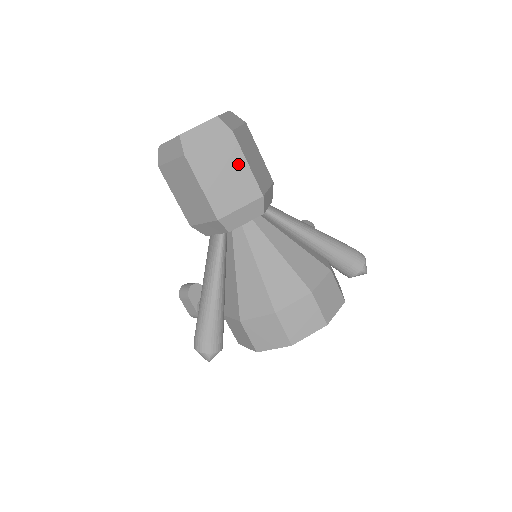
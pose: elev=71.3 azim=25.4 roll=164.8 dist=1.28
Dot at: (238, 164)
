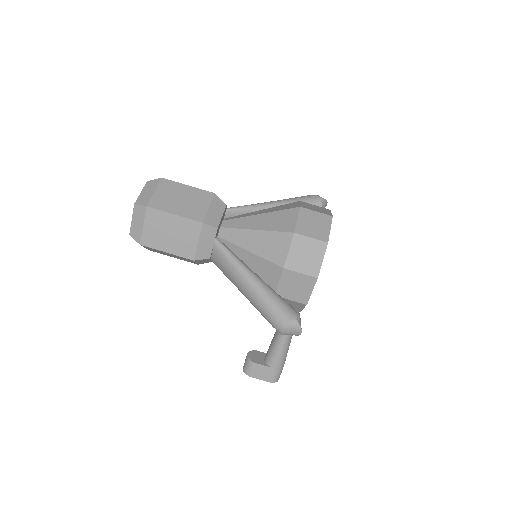
Dot at: (183, 189)
